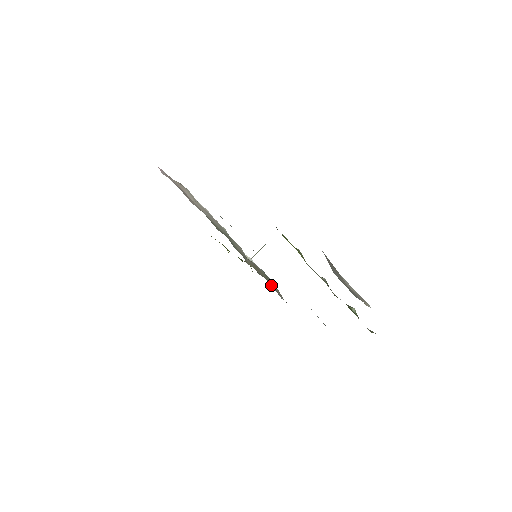
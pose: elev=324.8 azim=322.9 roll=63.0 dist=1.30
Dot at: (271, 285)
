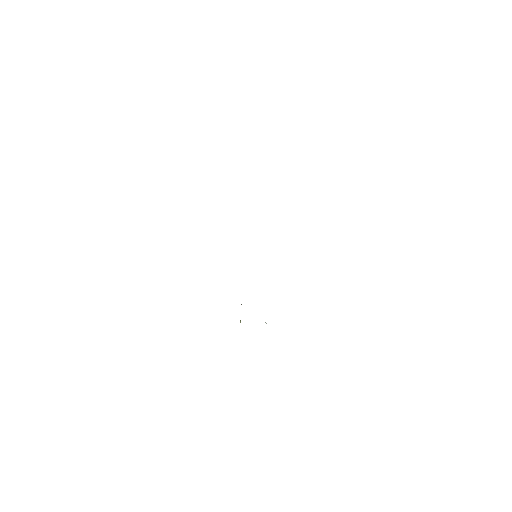
Dot at: occluded
